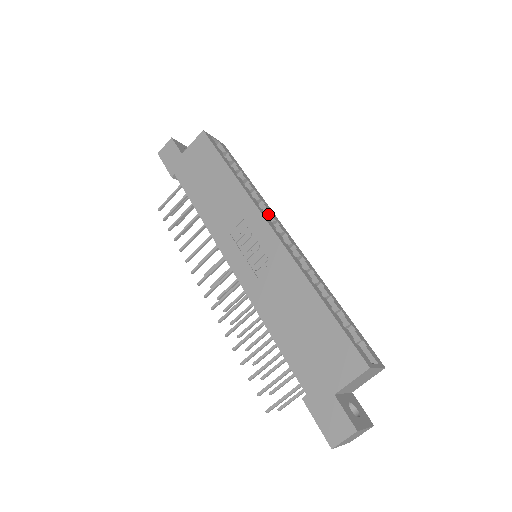
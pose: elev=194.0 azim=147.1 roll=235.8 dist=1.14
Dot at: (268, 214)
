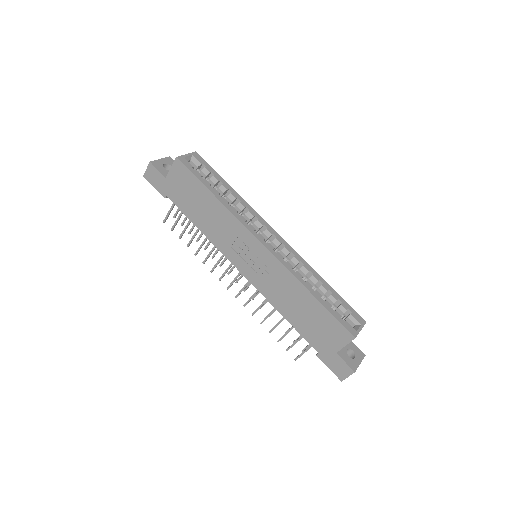
Dot at: (255, 219)
